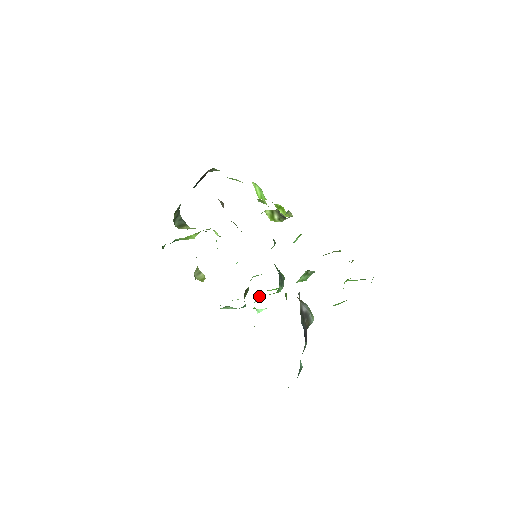
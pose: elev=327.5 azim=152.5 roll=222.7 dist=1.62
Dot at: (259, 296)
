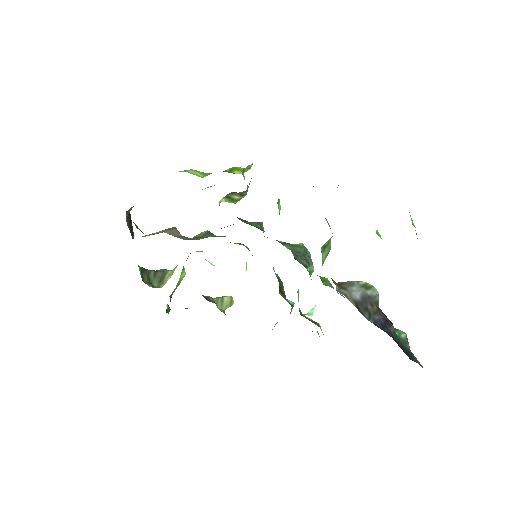
Dot at: occluded
